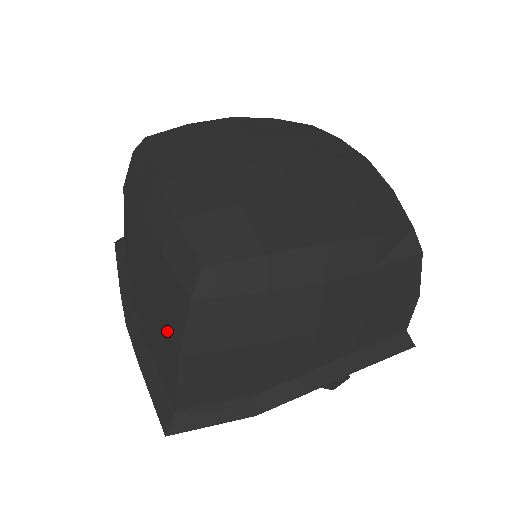
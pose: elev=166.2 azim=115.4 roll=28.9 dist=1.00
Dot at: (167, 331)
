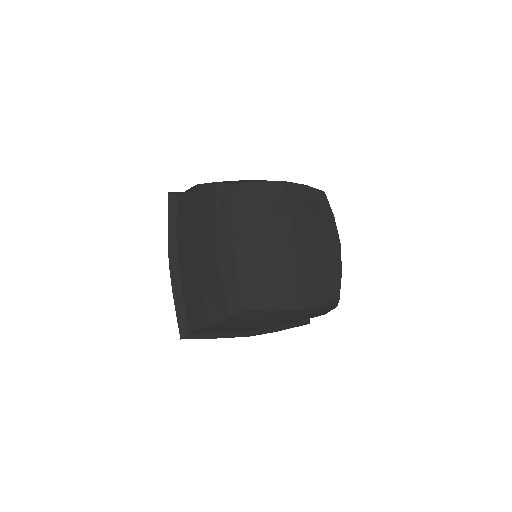
Dot at: (207, 311)
